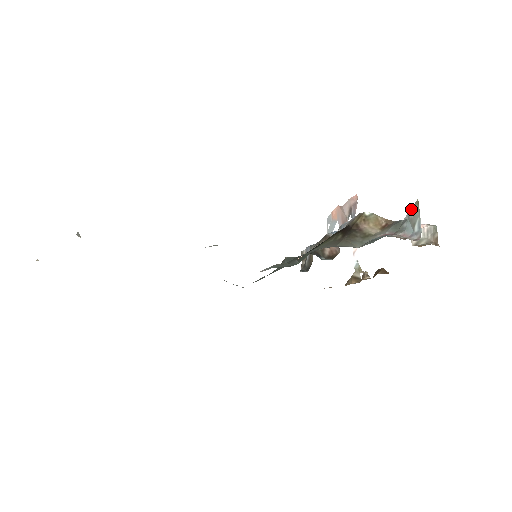
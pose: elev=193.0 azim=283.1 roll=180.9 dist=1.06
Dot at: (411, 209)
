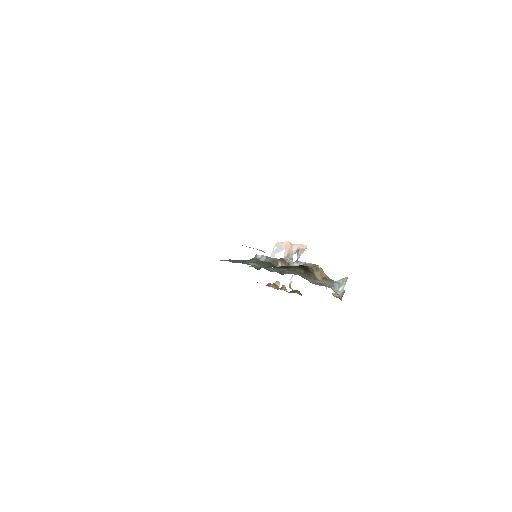
Dot at: (342, 279)
